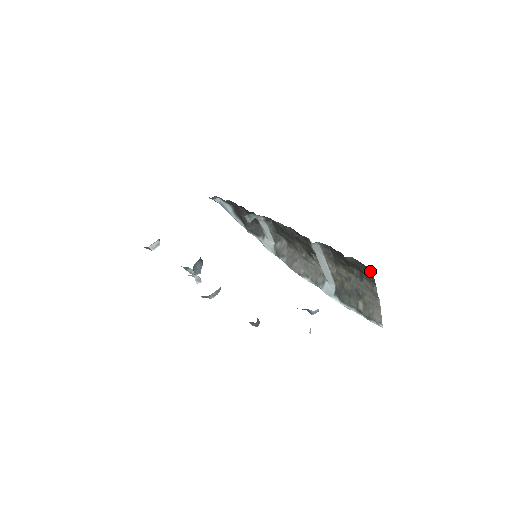
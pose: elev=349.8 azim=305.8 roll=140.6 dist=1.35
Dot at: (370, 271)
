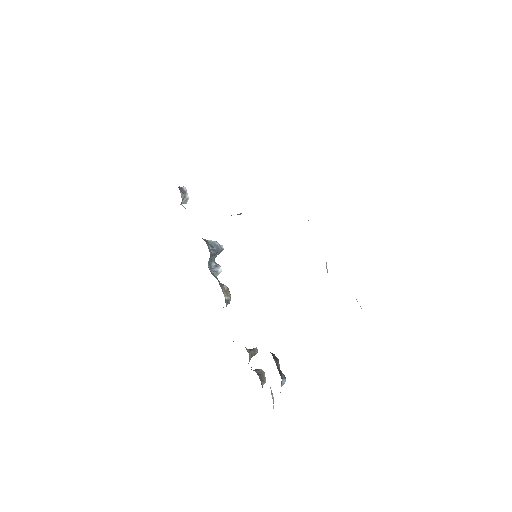
Dot at: occluded
